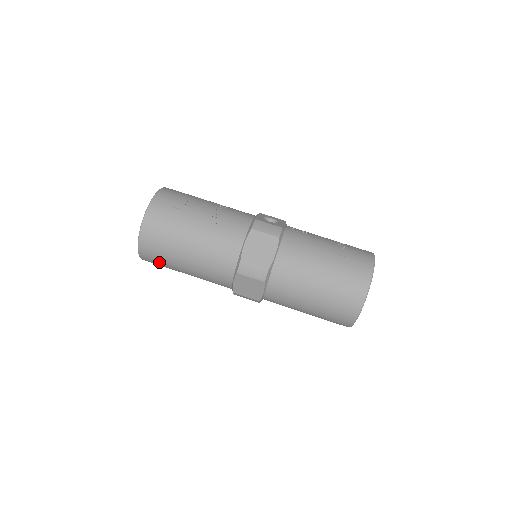
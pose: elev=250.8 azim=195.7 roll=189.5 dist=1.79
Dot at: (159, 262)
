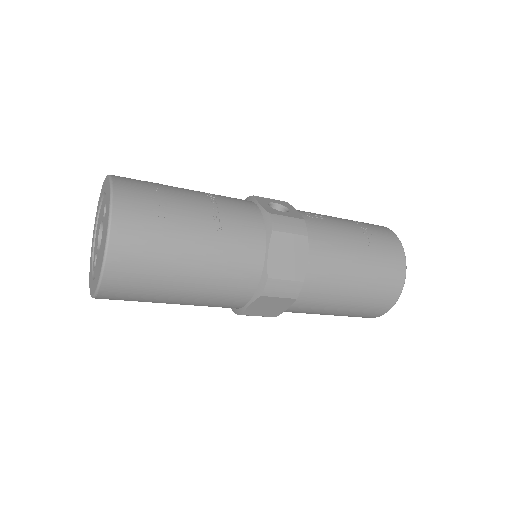
Dot at: (130, 299)
